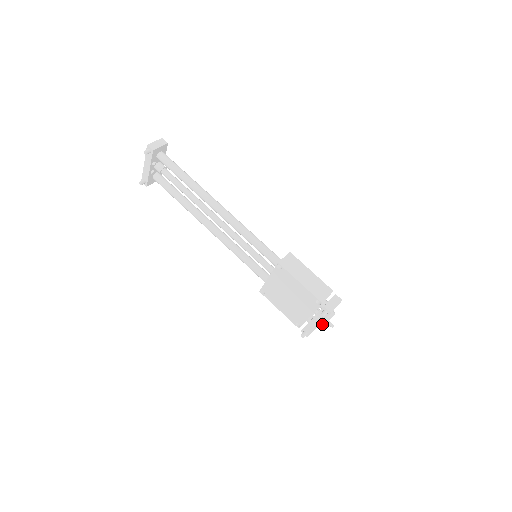
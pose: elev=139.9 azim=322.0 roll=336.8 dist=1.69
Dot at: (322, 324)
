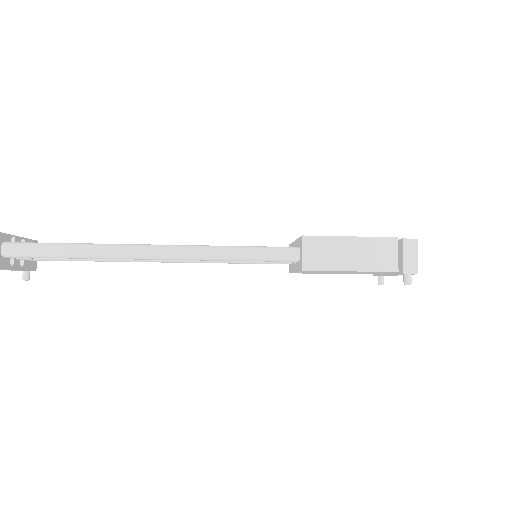
Dot at: occluded
